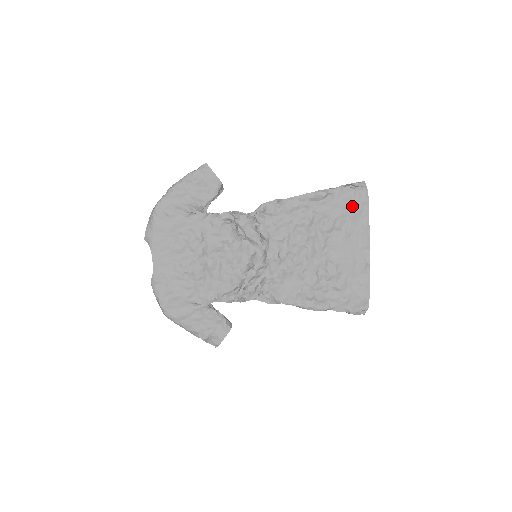
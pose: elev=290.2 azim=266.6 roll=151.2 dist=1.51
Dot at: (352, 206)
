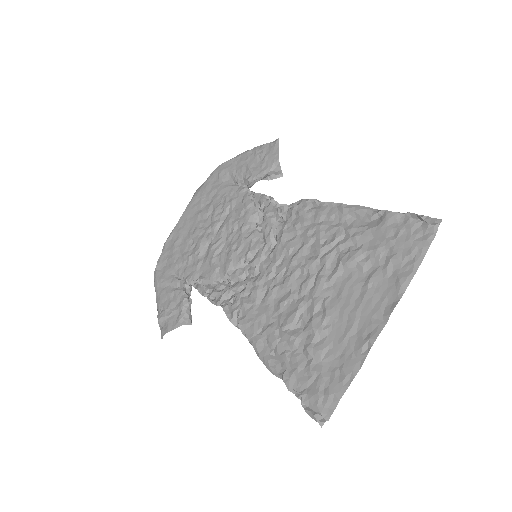
Dot at: (399, 245)
